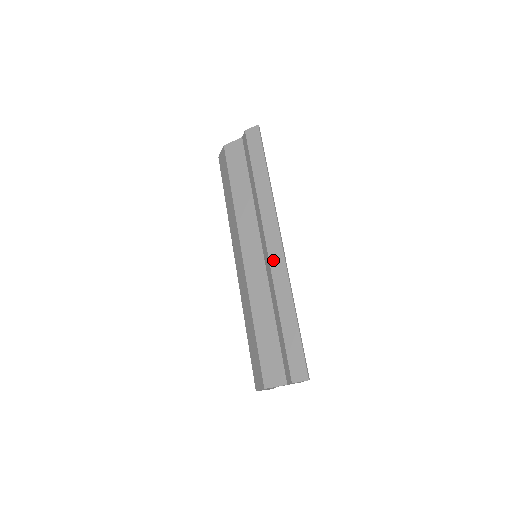
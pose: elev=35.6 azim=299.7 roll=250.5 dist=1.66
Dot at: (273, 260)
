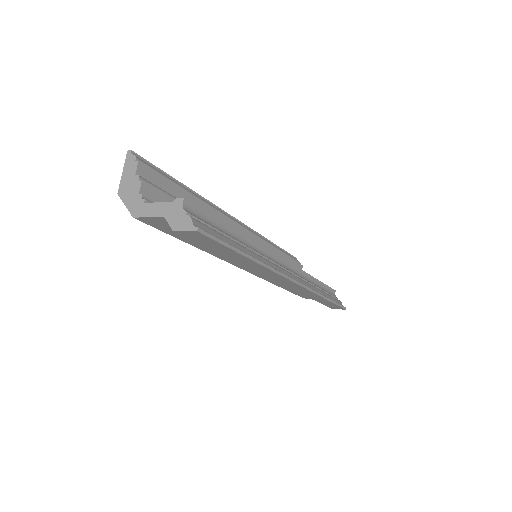
Dot at: (290, 287)
